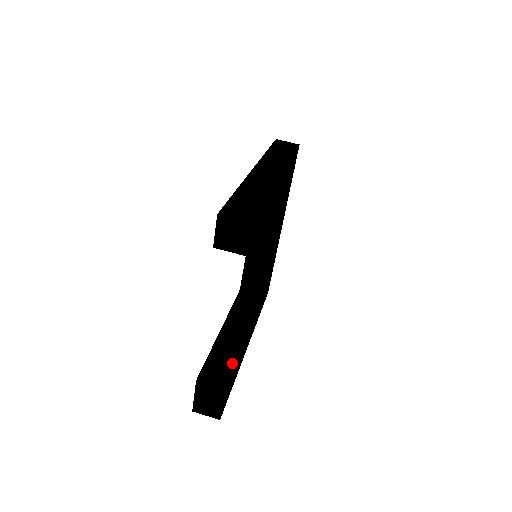
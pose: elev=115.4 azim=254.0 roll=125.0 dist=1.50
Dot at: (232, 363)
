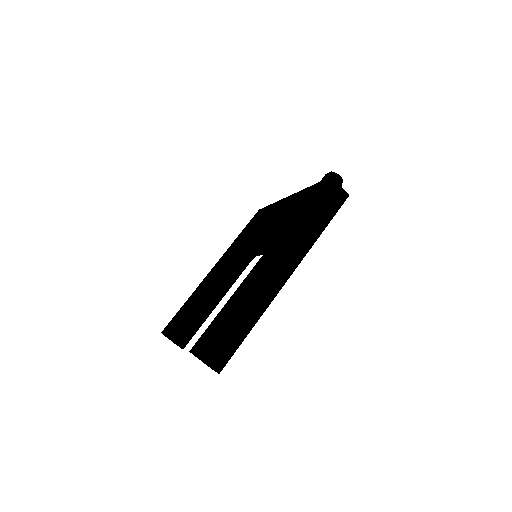
Dot at: (197, 327)
